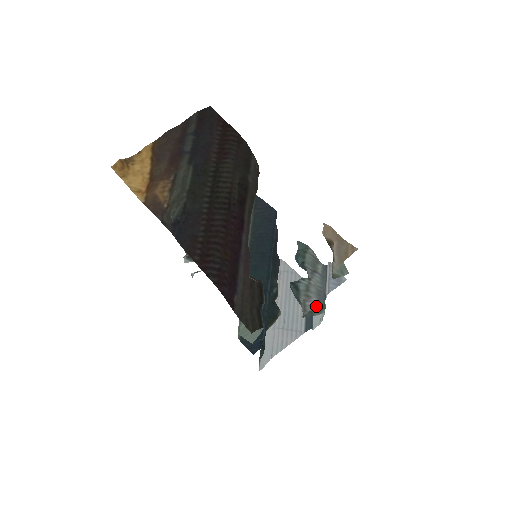
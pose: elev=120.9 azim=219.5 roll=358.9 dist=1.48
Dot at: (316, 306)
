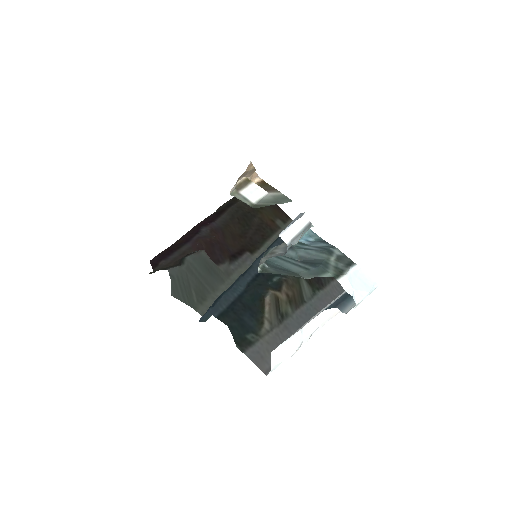
Dot at: occluded
